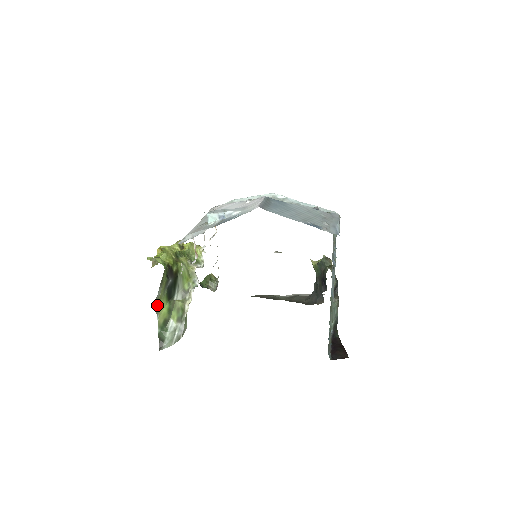
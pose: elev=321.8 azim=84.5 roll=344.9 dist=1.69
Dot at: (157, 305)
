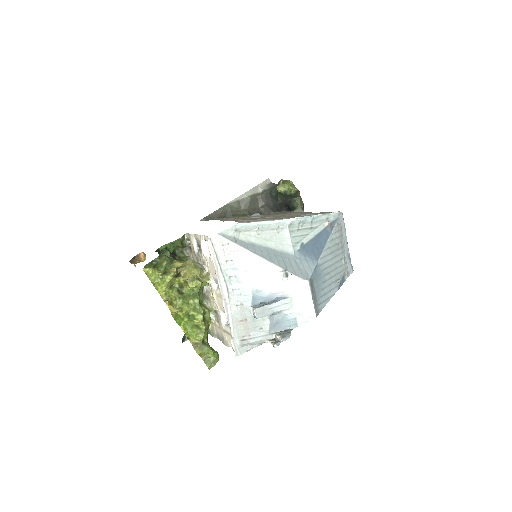
Dot at: occluded
